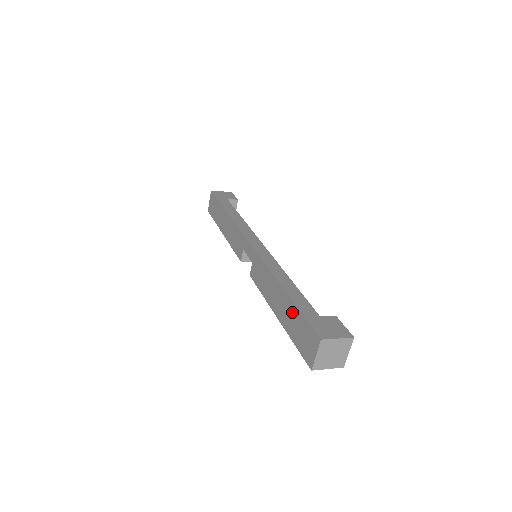
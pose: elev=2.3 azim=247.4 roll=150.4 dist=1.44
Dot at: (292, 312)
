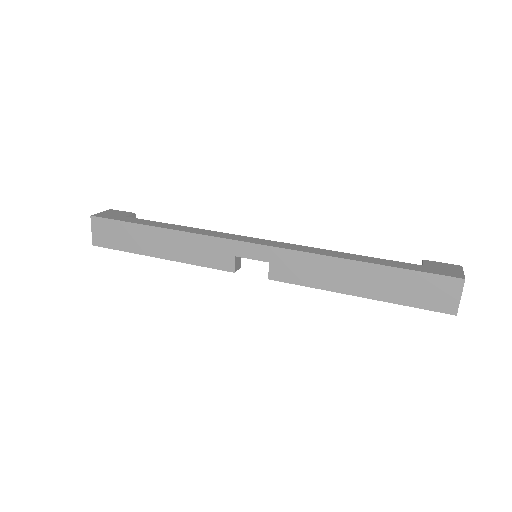
Dot at: (394, 277)
